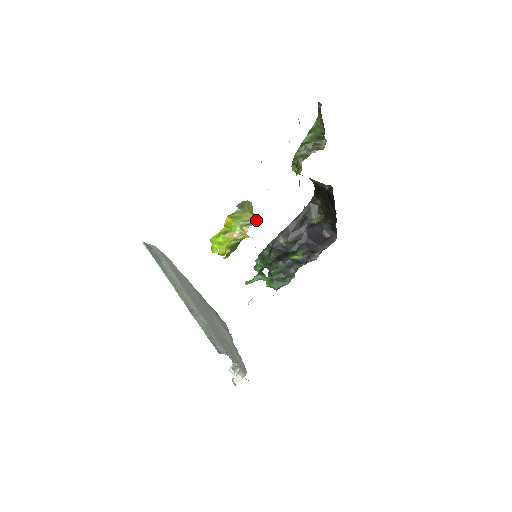
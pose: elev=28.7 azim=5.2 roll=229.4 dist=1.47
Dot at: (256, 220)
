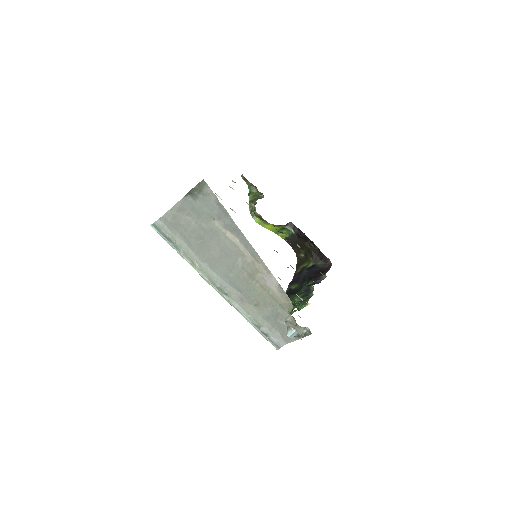
Dot at: occluded
